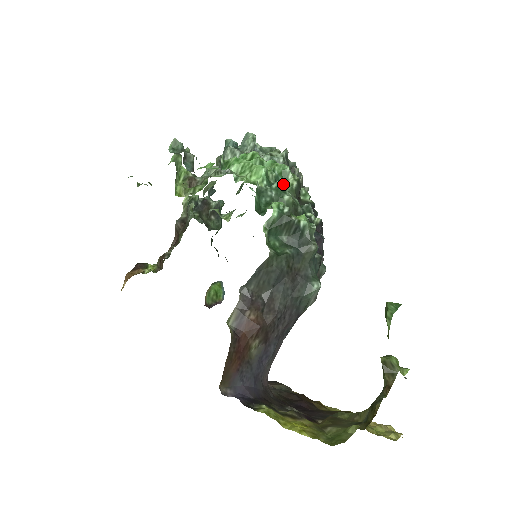
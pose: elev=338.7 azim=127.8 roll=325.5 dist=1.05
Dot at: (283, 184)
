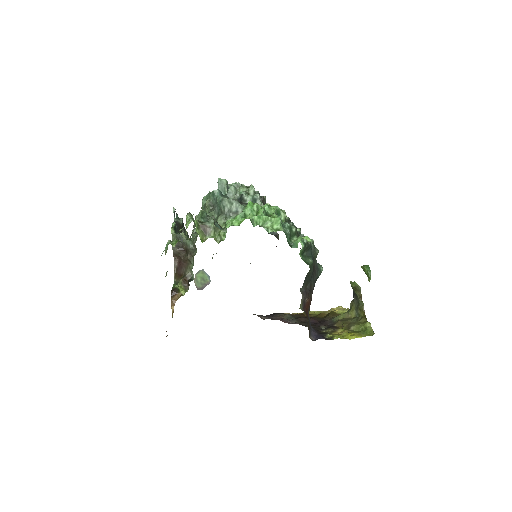
Dot at: occluded
